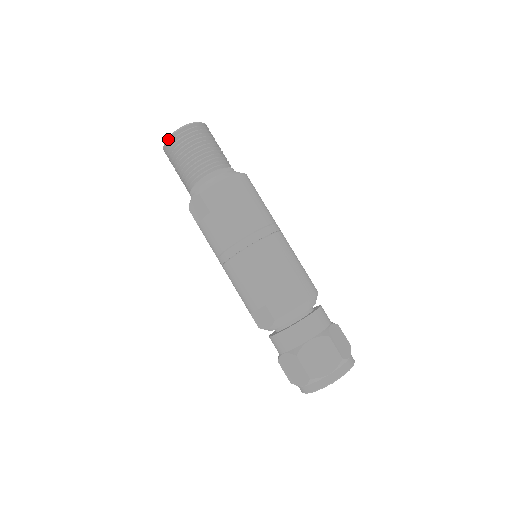
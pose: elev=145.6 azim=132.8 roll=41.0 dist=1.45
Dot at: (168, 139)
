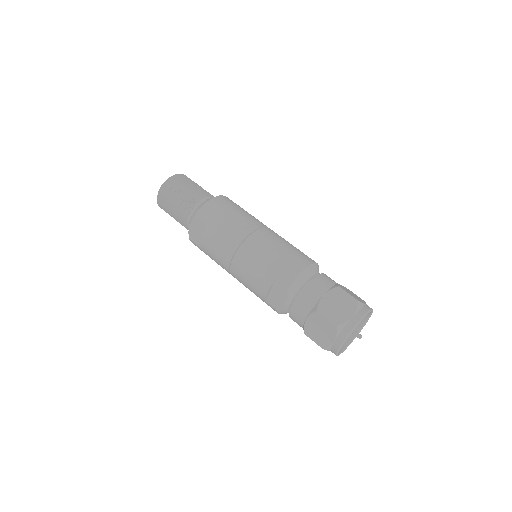
Dot at: (159, 190)
